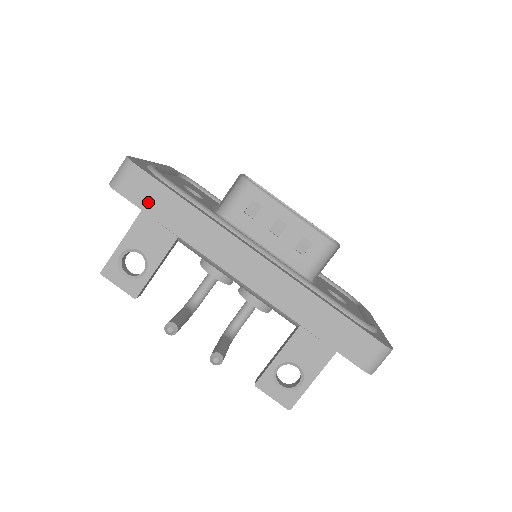
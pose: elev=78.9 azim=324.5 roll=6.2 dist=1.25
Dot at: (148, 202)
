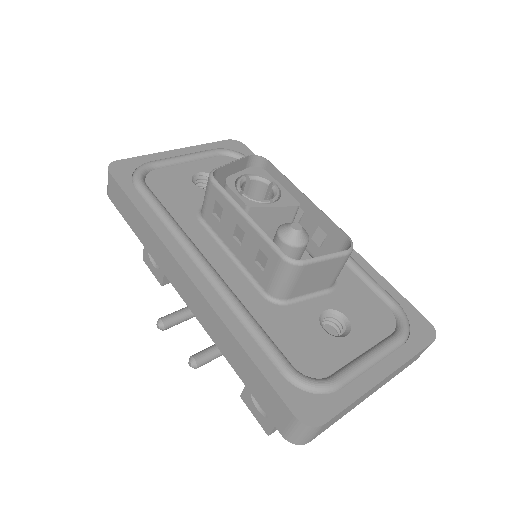
Dot at: (122, 208)
